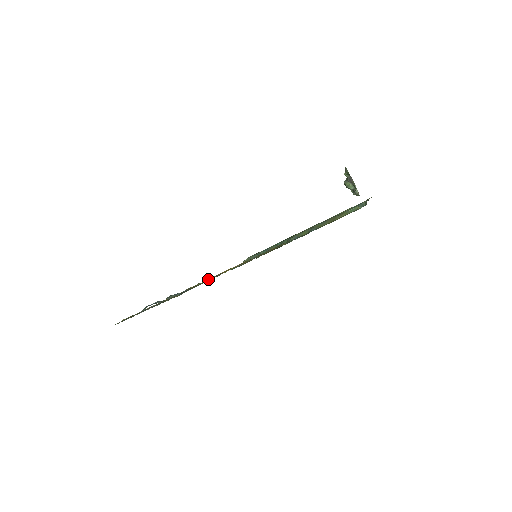
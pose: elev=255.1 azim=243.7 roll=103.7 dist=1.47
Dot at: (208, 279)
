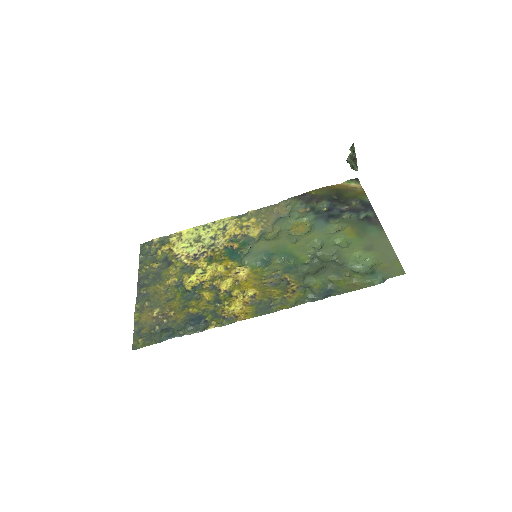
Dot at: (226, 318)
